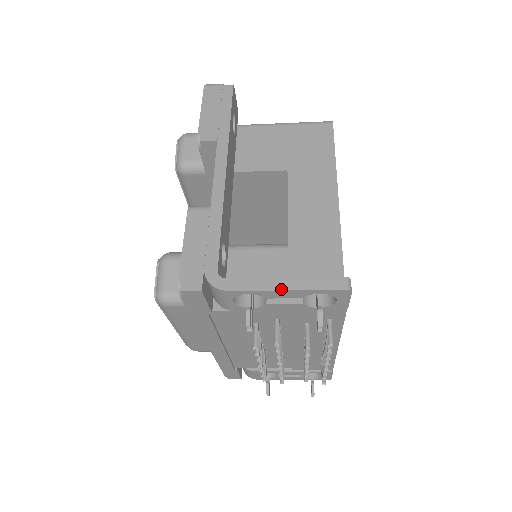
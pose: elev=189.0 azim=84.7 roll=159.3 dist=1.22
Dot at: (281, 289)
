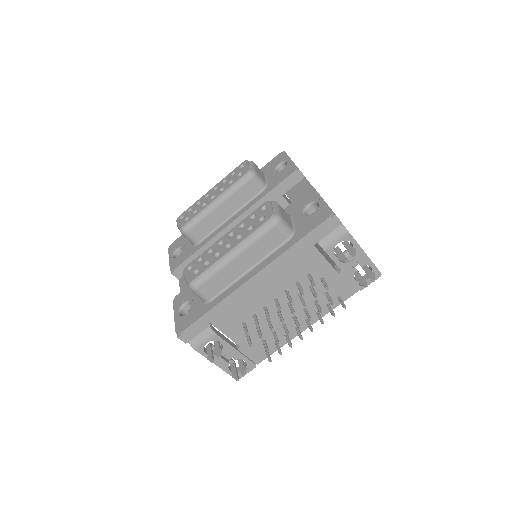
Dot at: occluded
